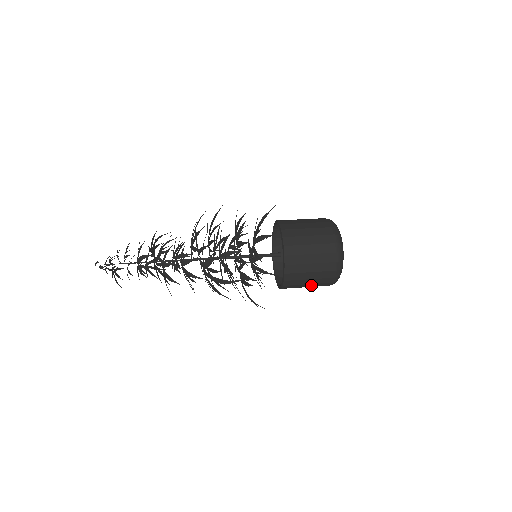
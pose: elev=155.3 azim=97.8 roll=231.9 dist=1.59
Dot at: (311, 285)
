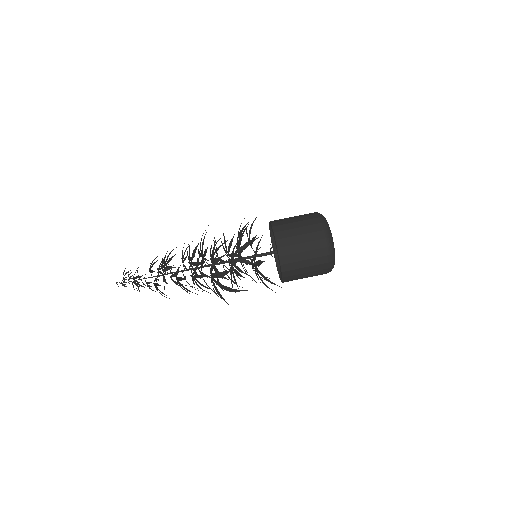
Dot at: occluded
